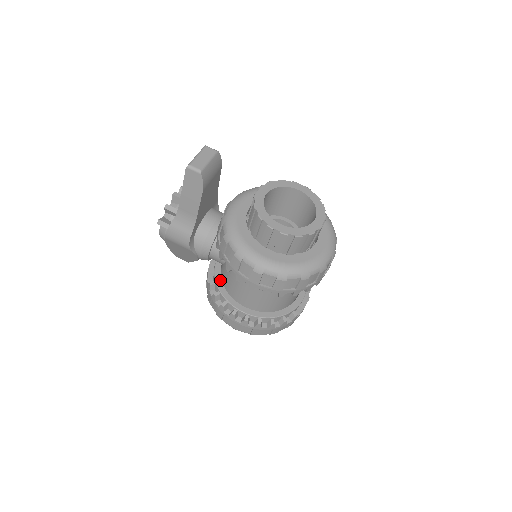
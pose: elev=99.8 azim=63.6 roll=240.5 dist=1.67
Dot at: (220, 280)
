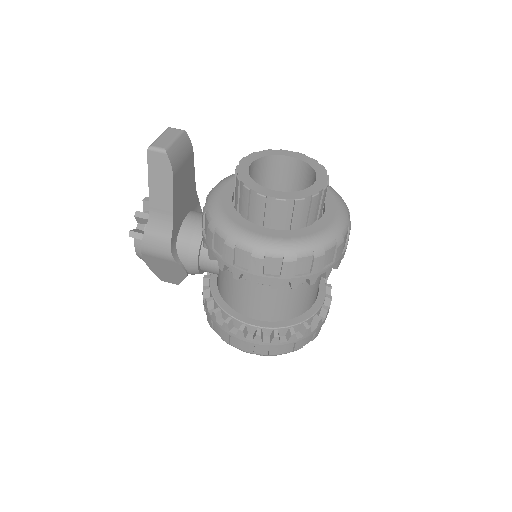
Dot at: (218, 294)
